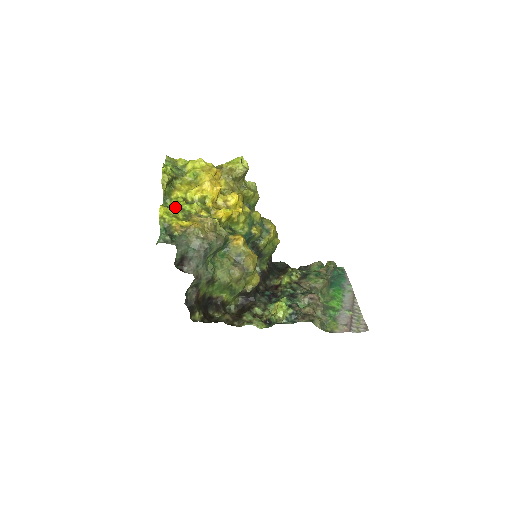
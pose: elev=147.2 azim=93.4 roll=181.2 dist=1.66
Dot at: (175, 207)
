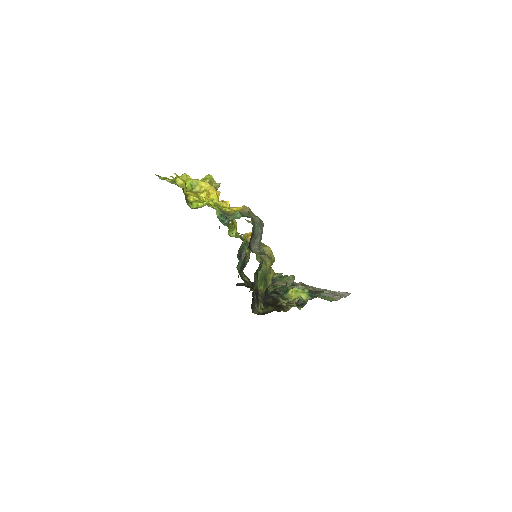
Dot at: (204, 205)
